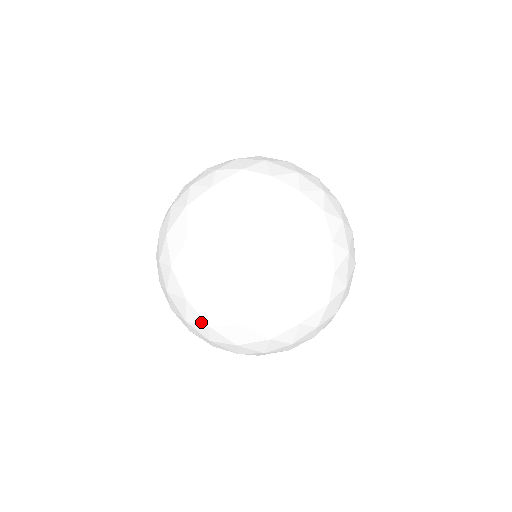
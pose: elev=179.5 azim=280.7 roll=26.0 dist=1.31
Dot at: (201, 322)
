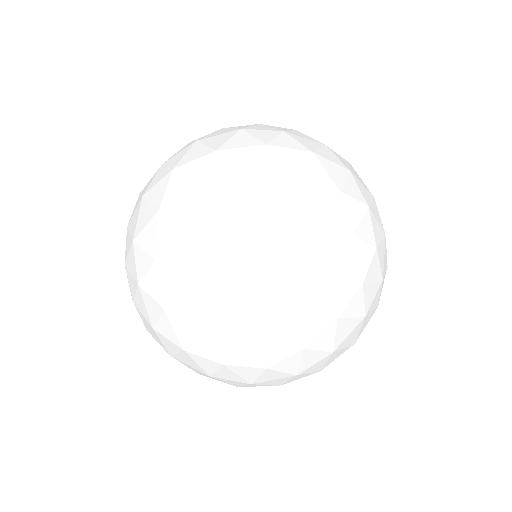
Dot at: occluded
